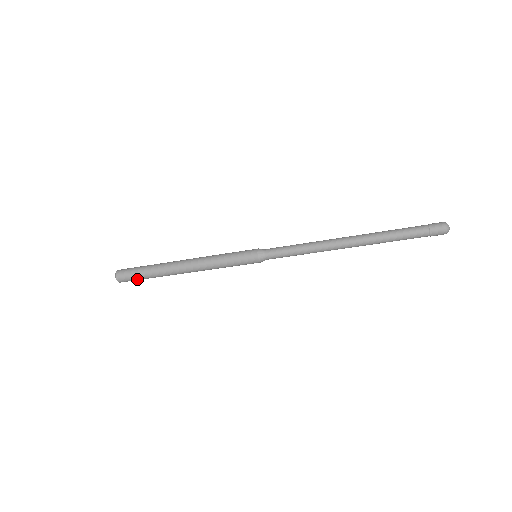
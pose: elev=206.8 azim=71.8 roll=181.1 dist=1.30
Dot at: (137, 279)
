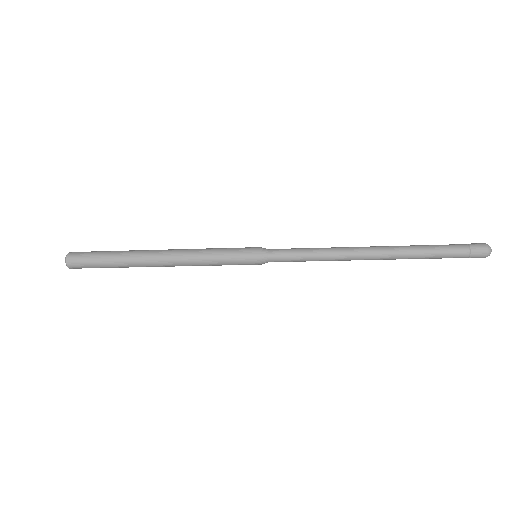
Dot at: occluded
